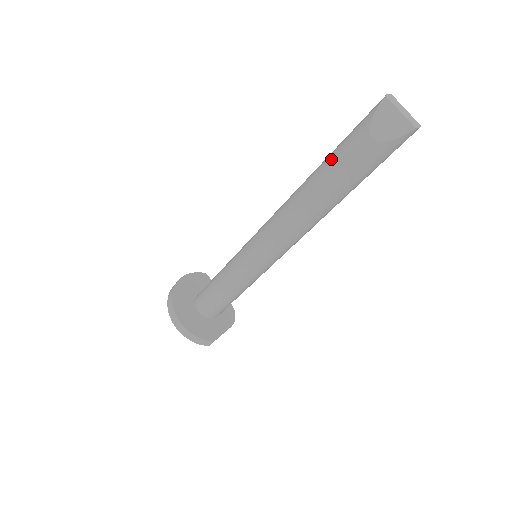
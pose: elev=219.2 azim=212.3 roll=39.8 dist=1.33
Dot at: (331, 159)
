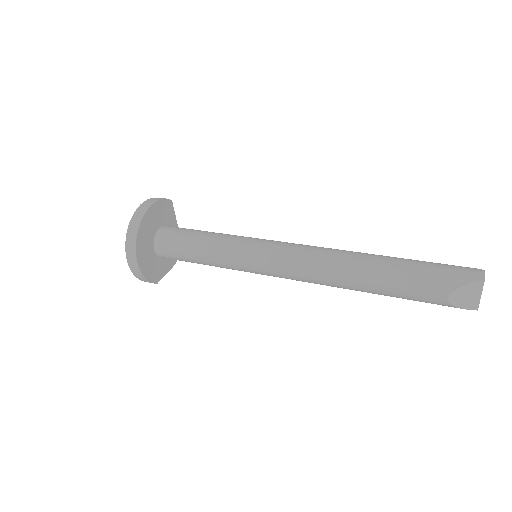
Dot at: (402, 276)
